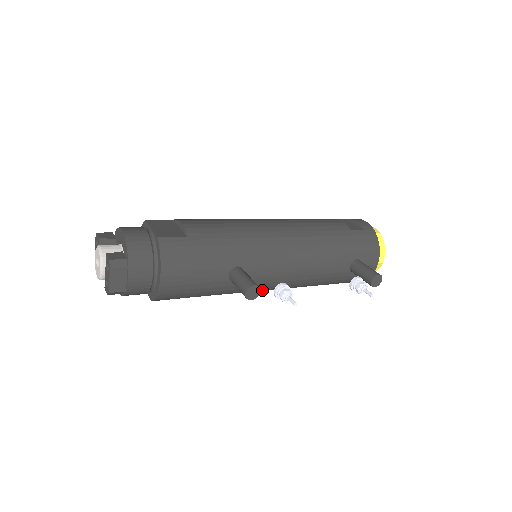
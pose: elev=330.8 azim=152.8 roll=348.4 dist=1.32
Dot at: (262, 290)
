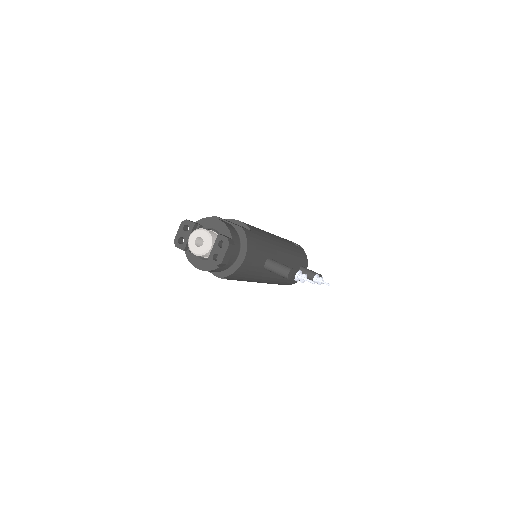
Dot at: (261, 281)
